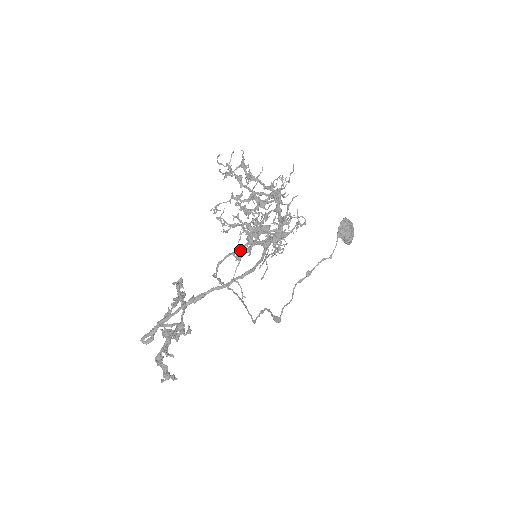
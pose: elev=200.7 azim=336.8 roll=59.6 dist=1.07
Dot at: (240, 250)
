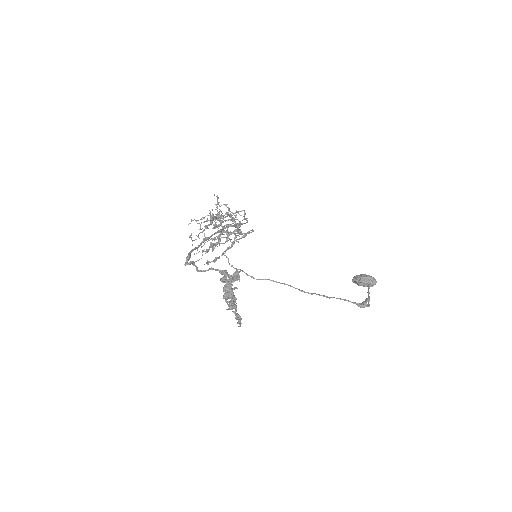
Dot at: (214, 227)
